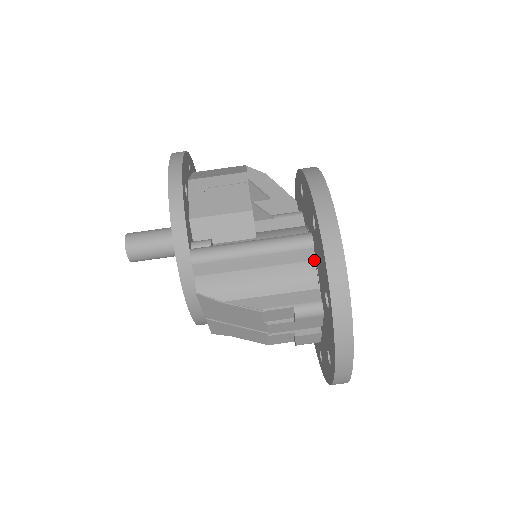
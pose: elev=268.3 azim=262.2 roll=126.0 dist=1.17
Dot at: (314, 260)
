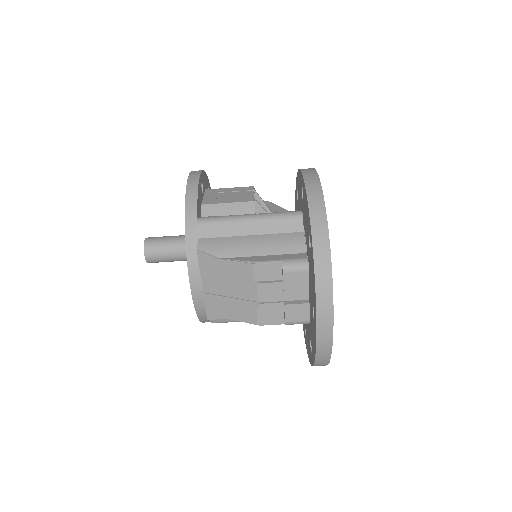
Dot at: (303, 232)
